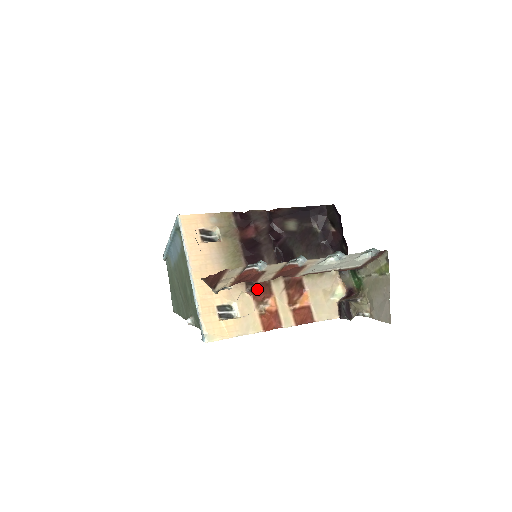
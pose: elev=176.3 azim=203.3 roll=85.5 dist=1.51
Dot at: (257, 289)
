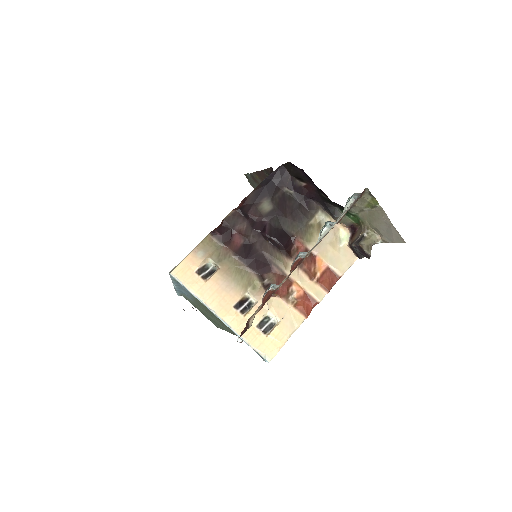
Dot at: occluded
